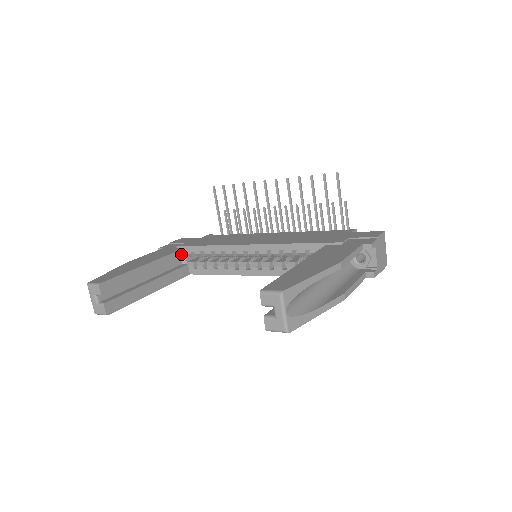
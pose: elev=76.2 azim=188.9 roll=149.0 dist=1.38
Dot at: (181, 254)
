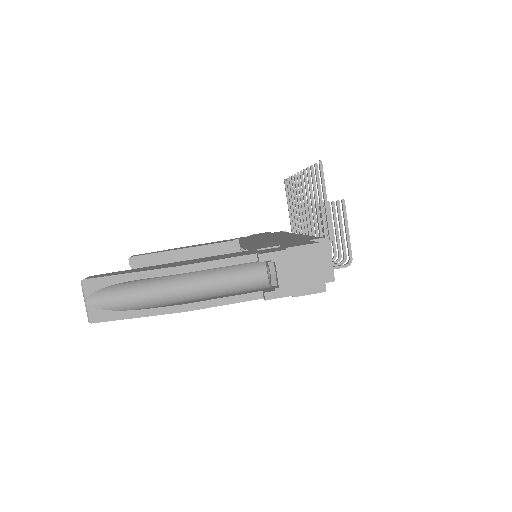
Dot at: (230, 245)
